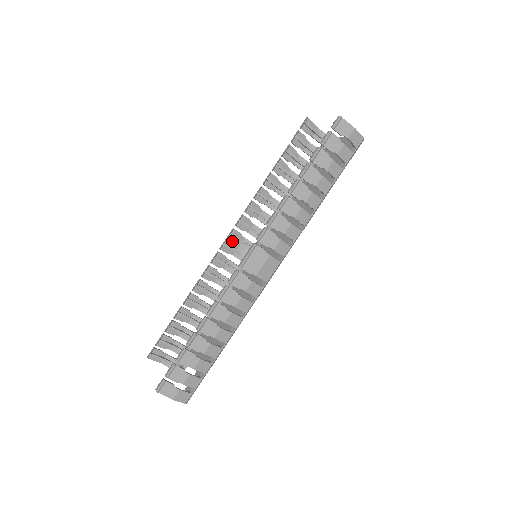
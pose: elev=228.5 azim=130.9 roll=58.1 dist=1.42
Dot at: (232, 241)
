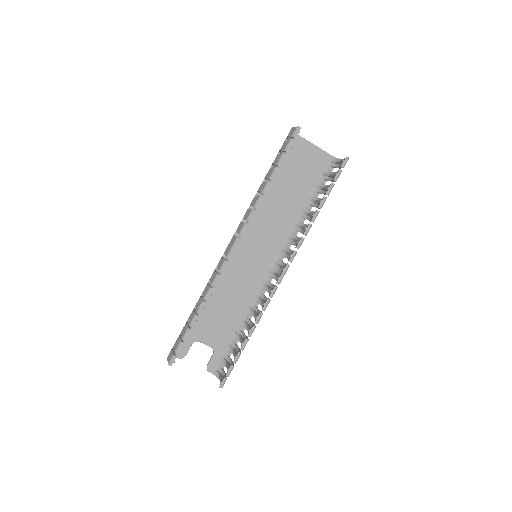
Dot at: occluded
